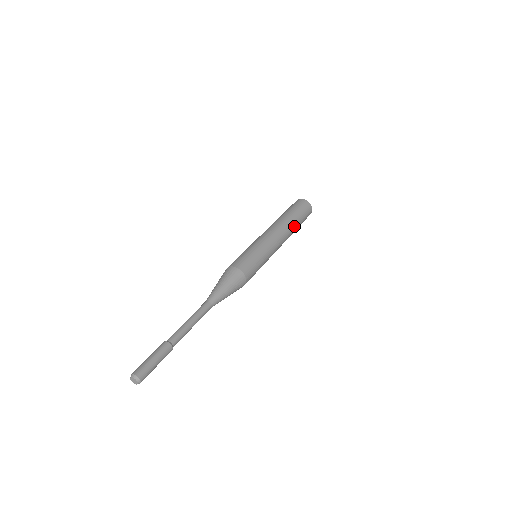
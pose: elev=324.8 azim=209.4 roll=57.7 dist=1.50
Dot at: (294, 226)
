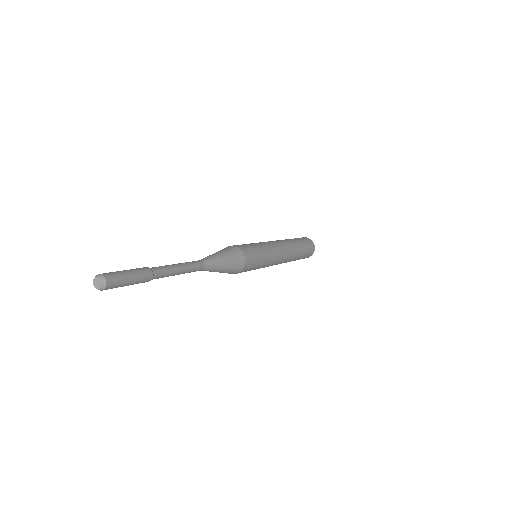
Dot at: (293, 242)
